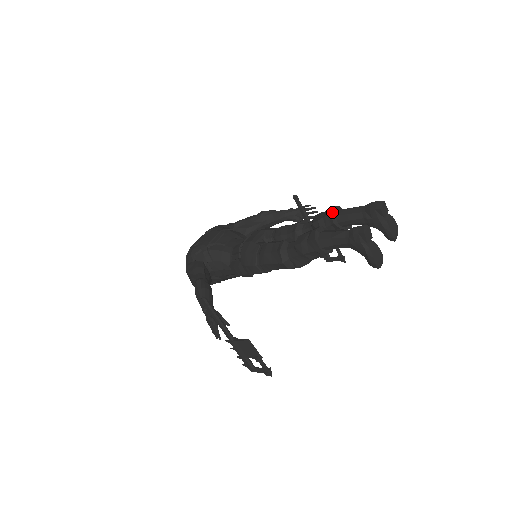
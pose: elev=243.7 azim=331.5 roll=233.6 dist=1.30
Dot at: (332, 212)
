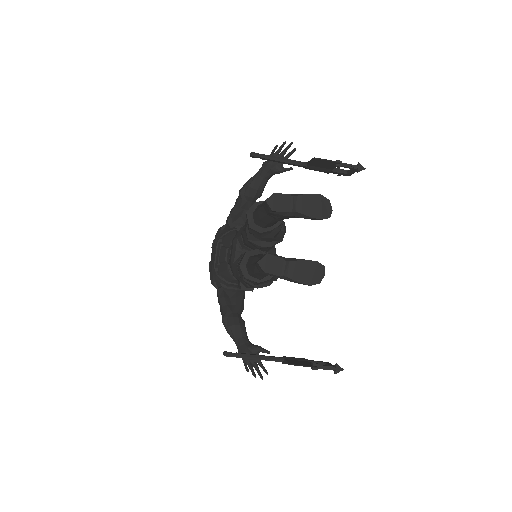
Dot at: (249, 221)
